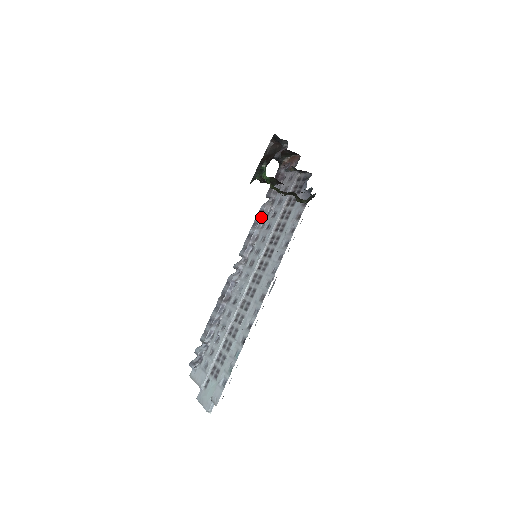
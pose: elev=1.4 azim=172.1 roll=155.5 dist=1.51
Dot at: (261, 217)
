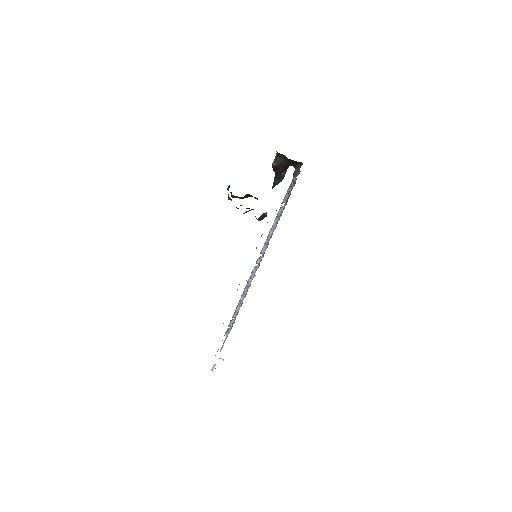
Dot at: (275, 220)
